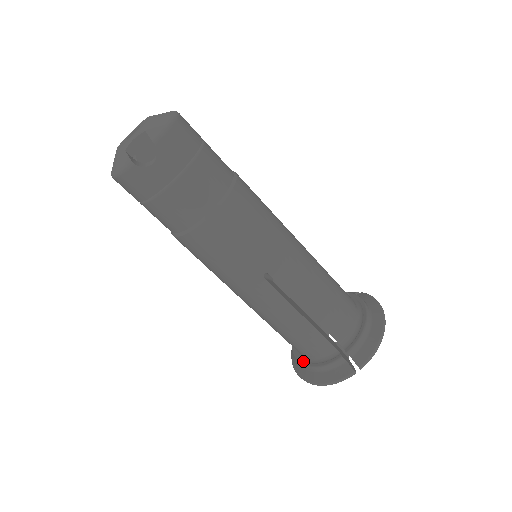
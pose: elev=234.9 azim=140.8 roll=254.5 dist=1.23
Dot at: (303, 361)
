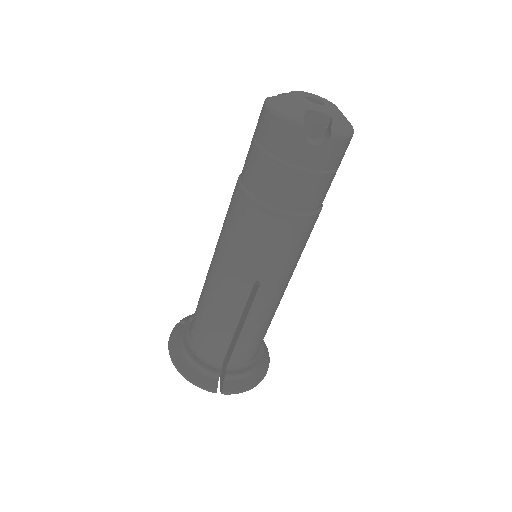
Dot at: (187, 345)
